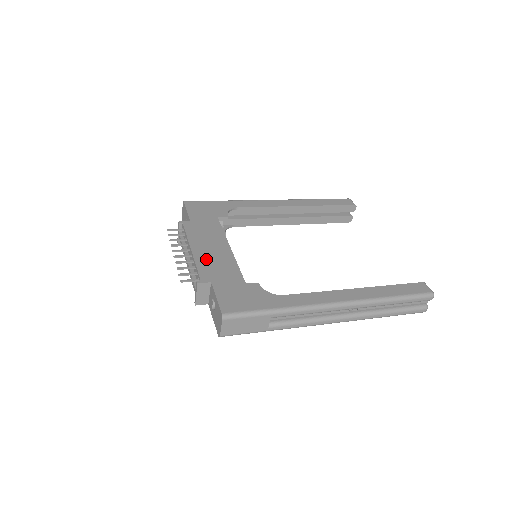
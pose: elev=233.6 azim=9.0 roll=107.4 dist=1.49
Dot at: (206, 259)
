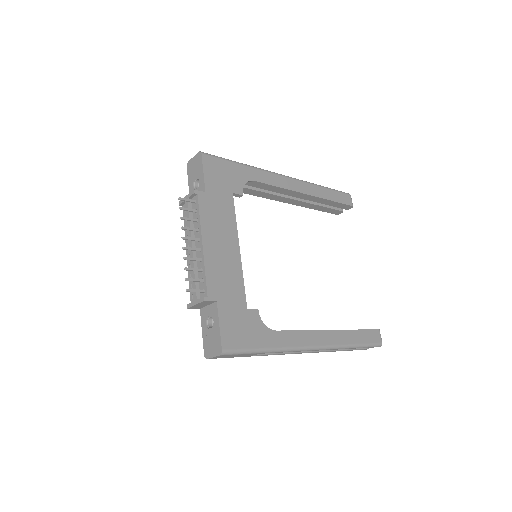
Dot at: (216, 263)
